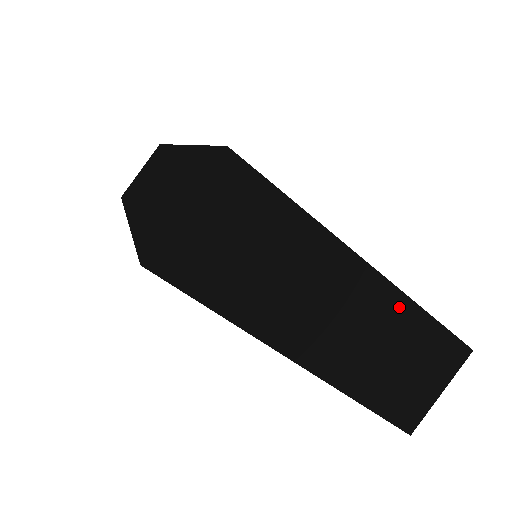
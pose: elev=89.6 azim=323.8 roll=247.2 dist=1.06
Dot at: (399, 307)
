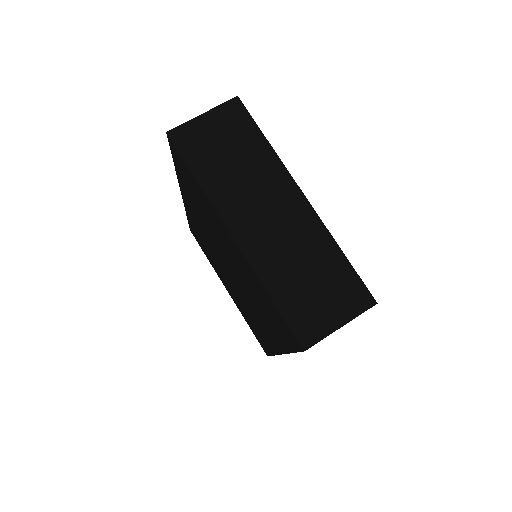
Dot at: (319, 234)
